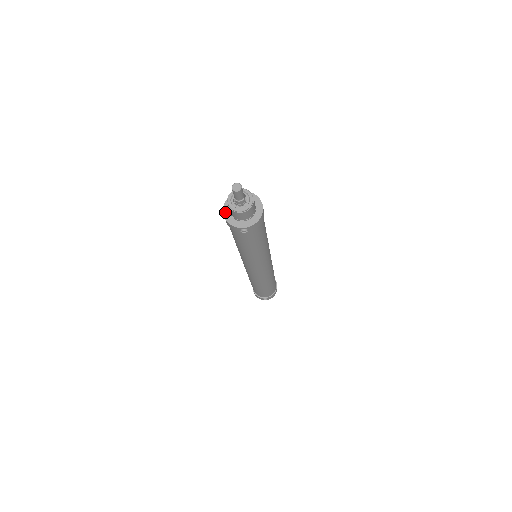
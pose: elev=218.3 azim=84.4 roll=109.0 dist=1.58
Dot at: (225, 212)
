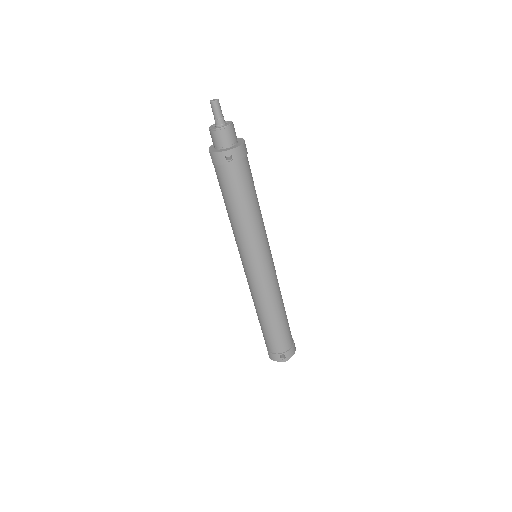
Dot at: (210, 149)
